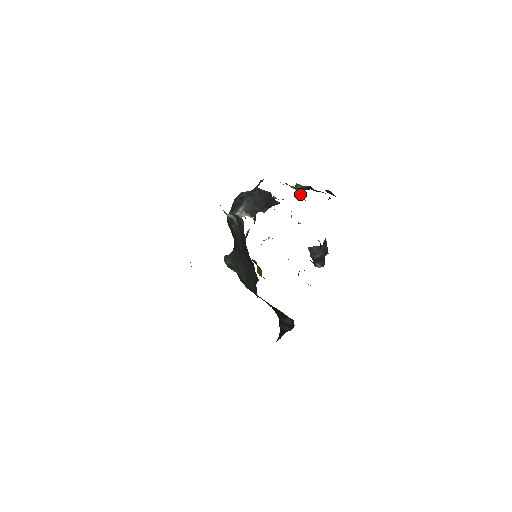
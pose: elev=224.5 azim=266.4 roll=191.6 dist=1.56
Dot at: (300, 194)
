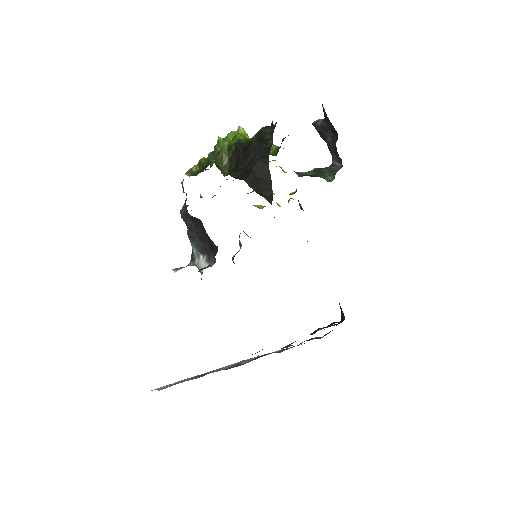
Dot at: occluded
